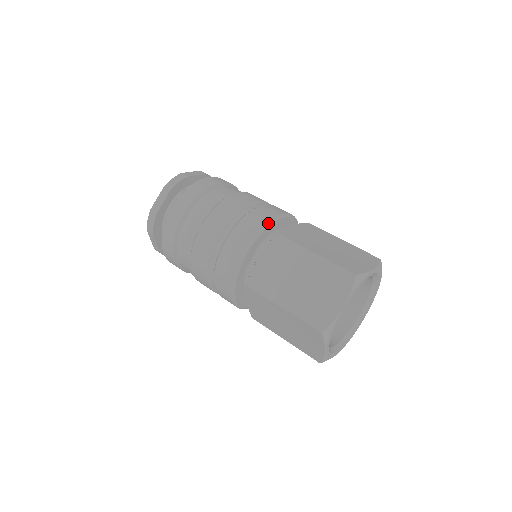
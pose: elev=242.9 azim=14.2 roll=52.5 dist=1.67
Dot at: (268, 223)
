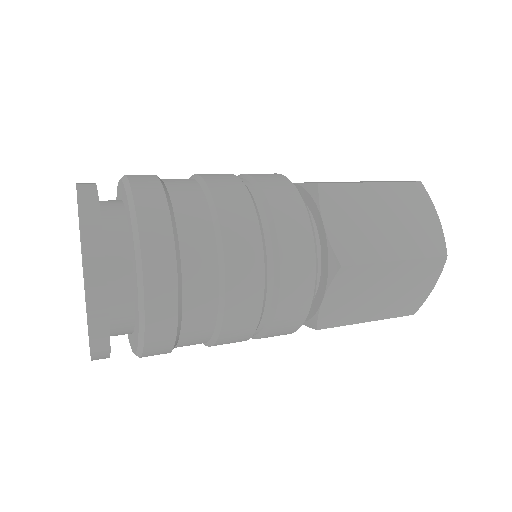
Dot at: (316, 258)
